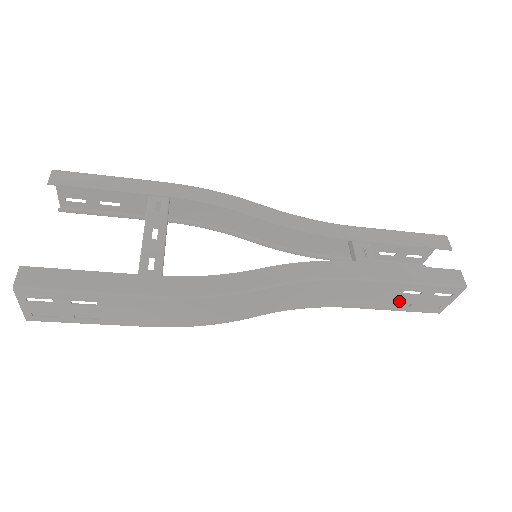
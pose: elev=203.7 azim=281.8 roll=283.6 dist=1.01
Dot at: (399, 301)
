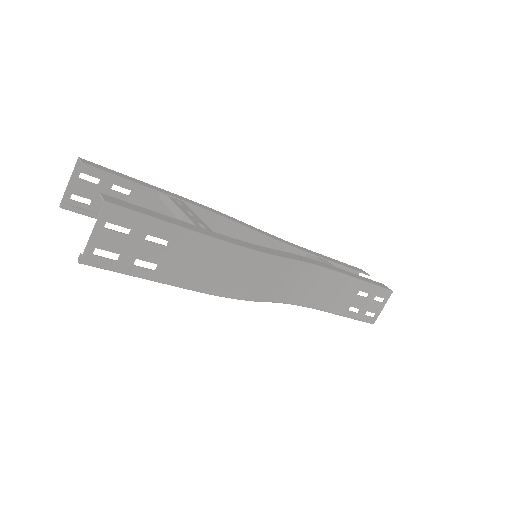
Dot at: (354, 304)
